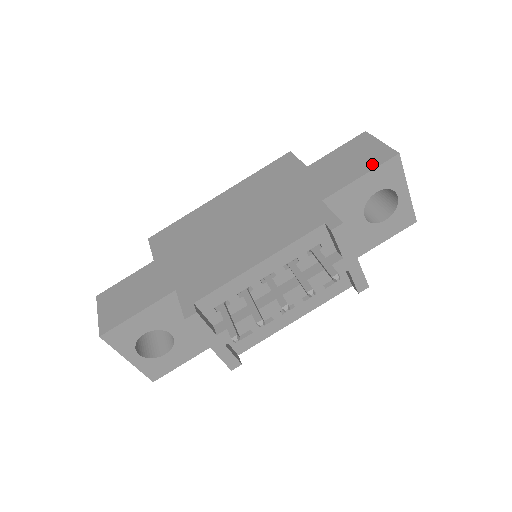
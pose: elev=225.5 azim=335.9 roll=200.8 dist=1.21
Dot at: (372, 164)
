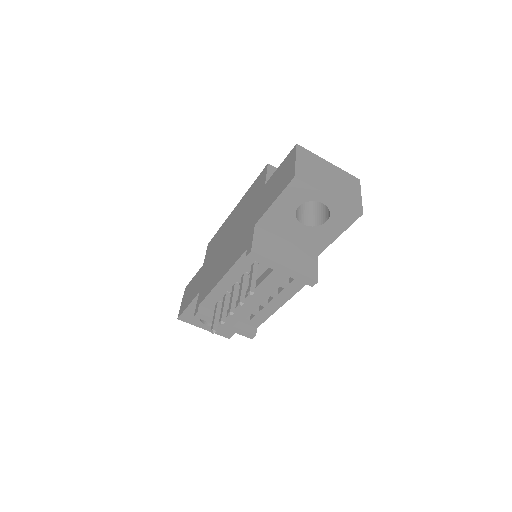
Dot at: (282, 188)
